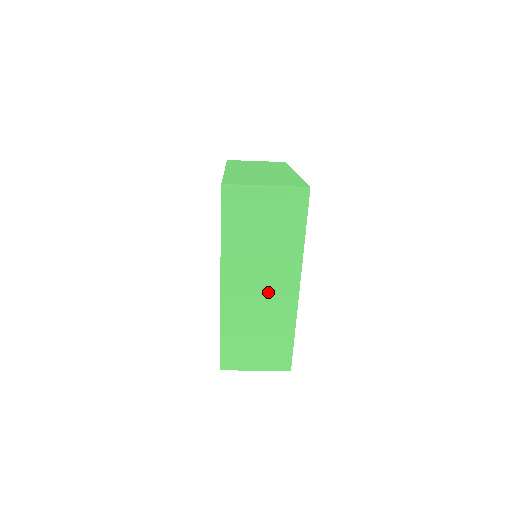
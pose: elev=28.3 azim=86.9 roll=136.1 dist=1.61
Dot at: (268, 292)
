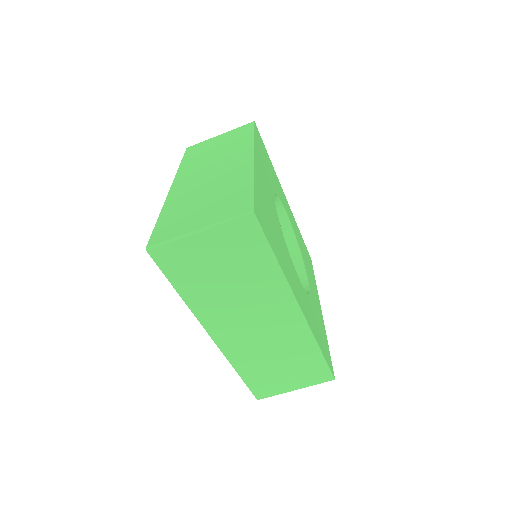
Dot at: (267, 325)
